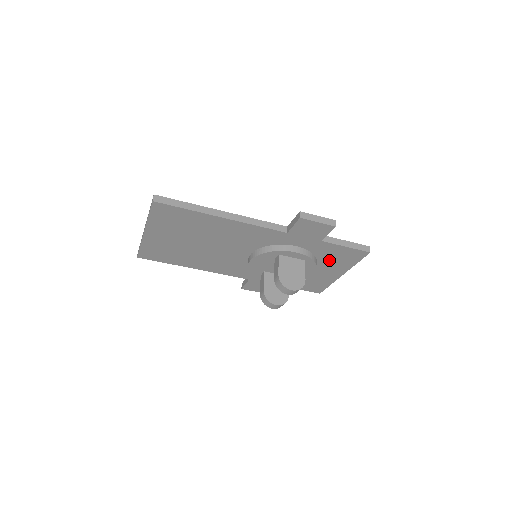
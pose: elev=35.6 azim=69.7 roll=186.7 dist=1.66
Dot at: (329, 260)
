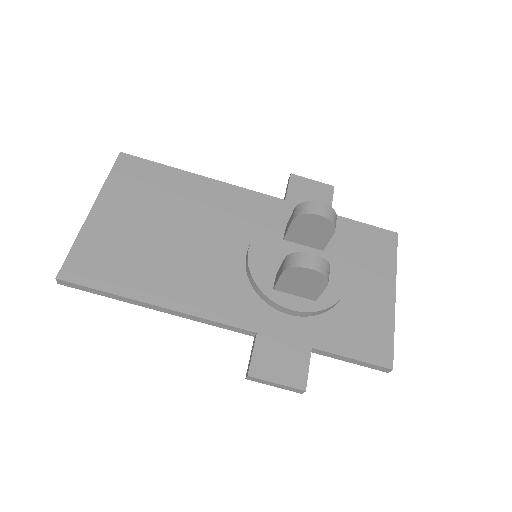
Dot at: (358, 256)
